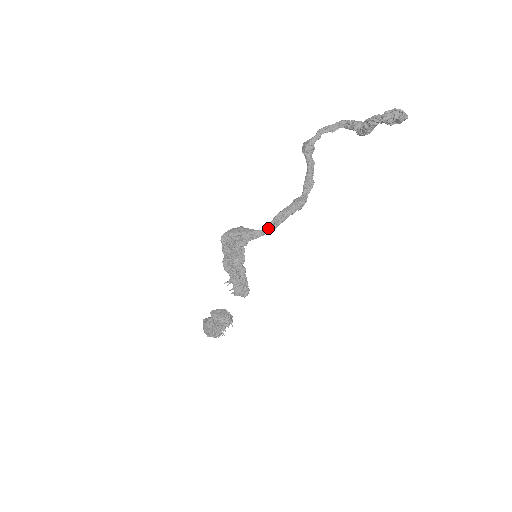
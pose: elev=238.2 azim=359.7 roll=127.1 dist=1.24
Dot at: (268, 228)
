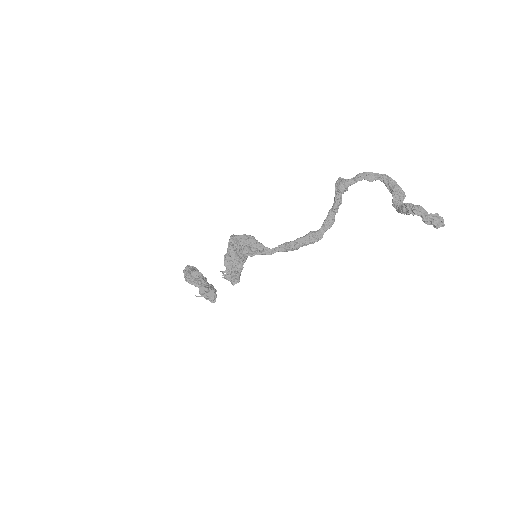
Dot at: (277, 250)
